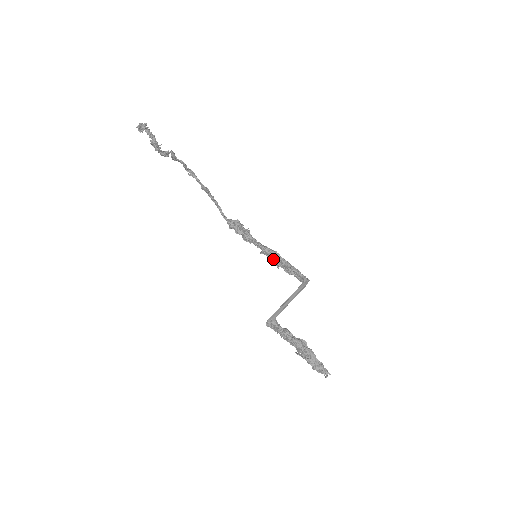
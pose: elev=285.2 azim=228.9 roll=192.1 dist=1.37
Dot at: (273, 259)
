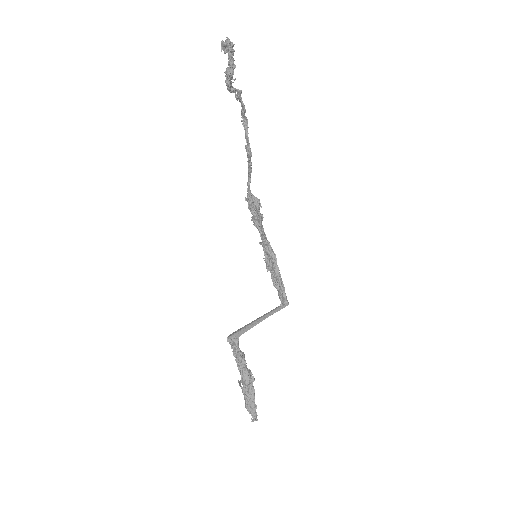
Dot at: (268, 259)
